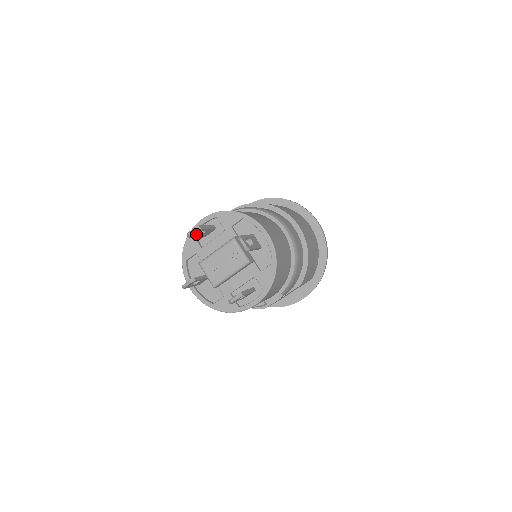
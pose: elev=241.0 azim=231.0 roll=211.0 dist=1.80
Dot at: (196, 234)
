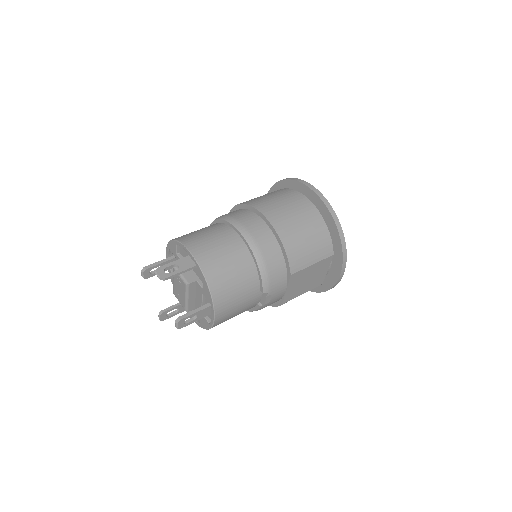
Dot at: occluded
